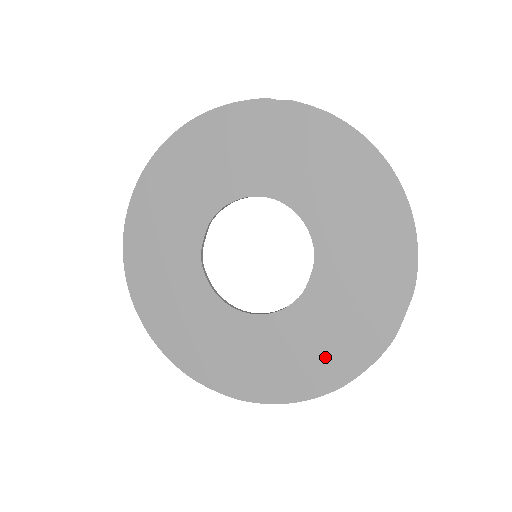
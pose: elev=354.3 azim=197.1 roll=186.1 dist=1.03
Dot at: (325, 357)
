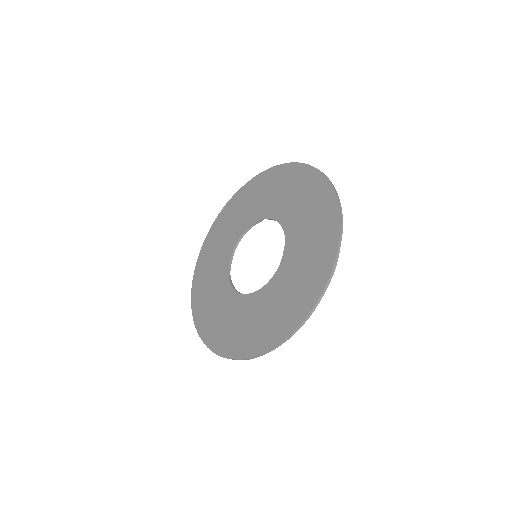
Dot at: (295, 299)
